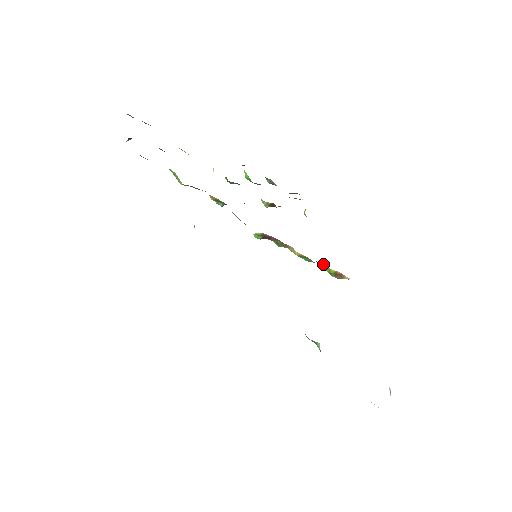
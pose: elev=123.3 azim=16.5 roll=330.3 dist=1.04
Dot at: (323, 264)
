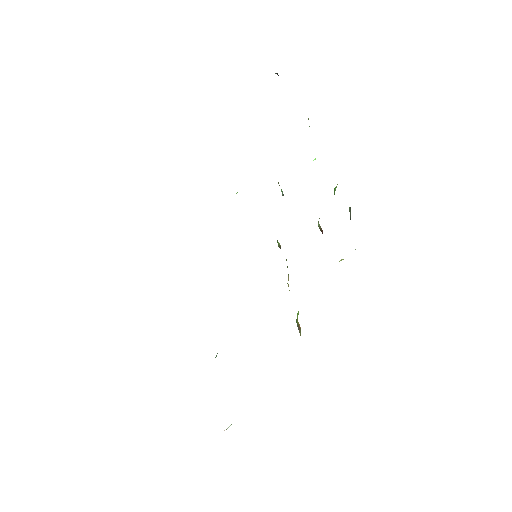
Dot at: occluded
